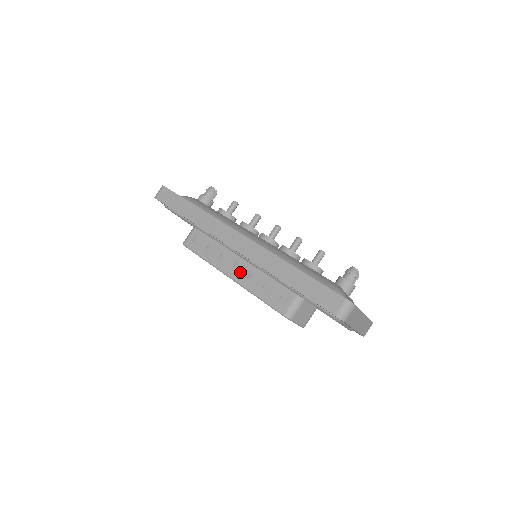
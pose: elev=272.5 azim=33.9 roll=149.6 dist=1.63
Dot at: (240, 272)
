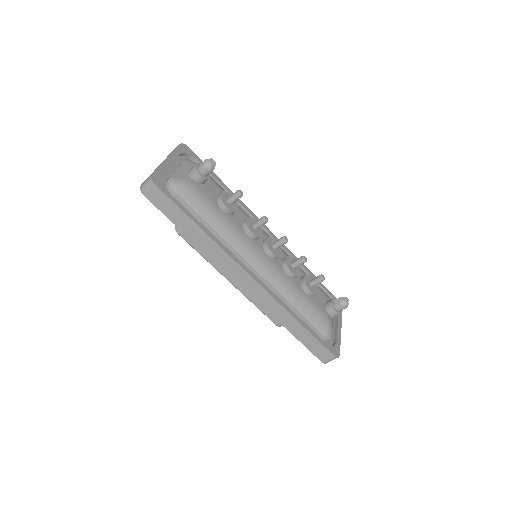
Dot at: occluded
